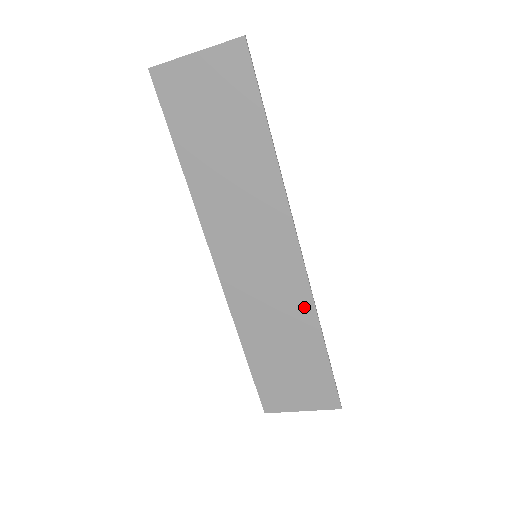
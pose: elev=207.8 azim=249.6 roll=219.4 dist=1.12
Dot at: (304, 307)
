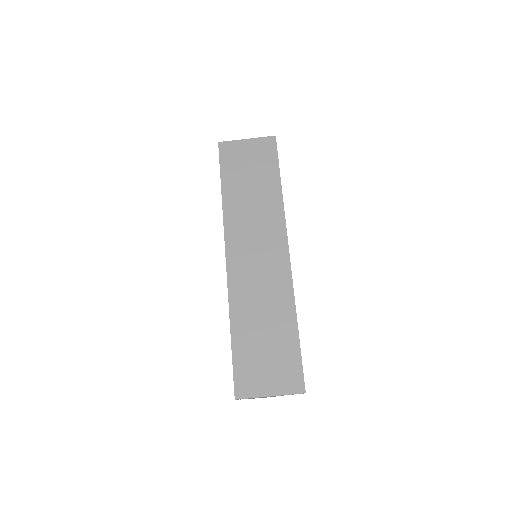
Dot at: (286, 293)
